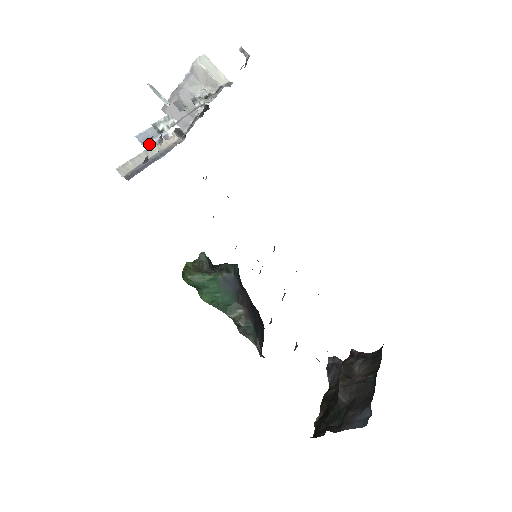
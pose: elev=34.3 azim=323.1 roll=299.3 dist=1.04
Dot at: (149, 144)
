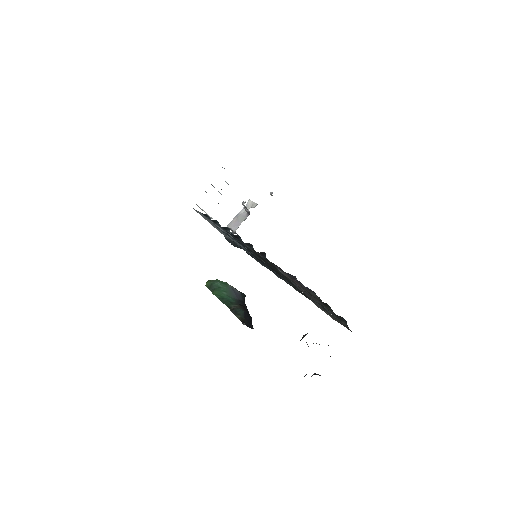
Dot at: occluded
